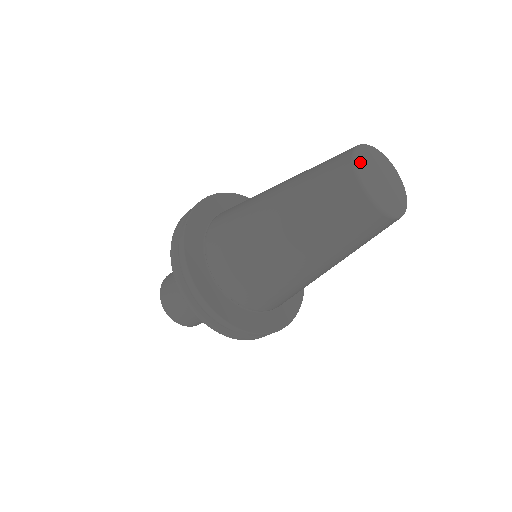
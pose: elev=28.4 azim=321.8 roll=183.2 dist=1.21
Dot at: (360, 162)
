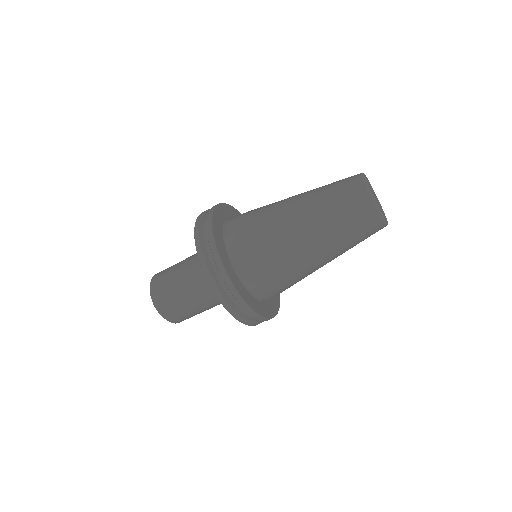
Dot at: (366, 178)
